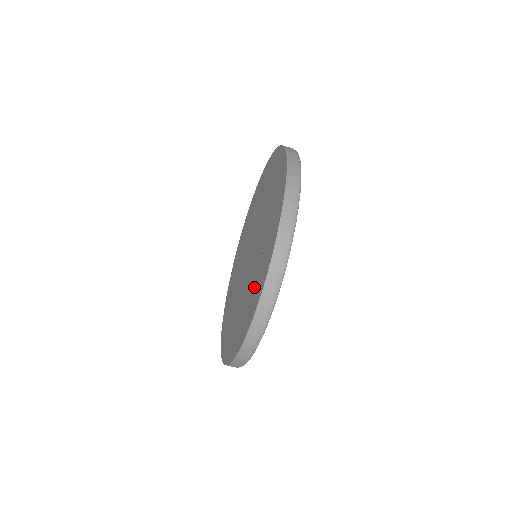
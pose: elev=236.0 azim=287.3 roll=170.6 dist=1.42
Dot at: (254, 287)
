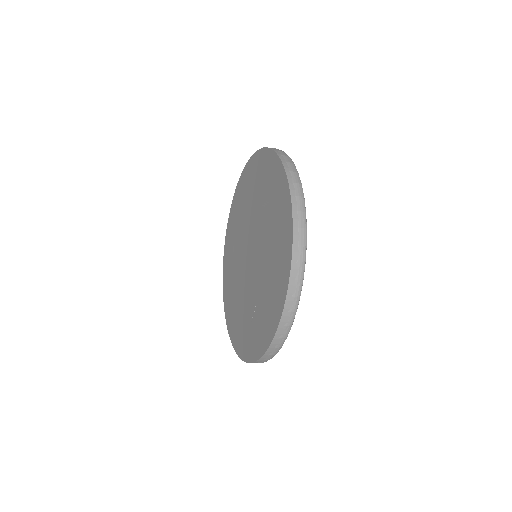
Dot at: (243, 328)
